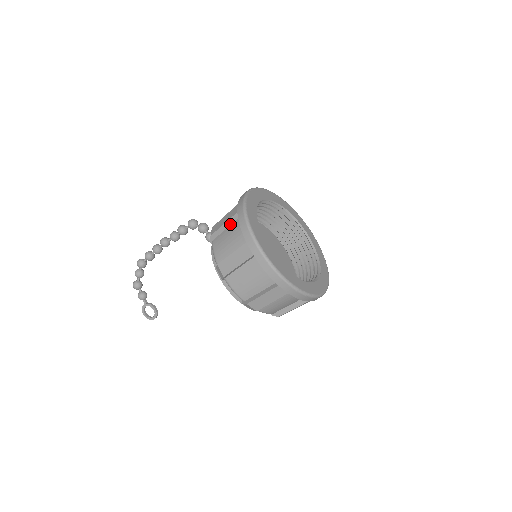
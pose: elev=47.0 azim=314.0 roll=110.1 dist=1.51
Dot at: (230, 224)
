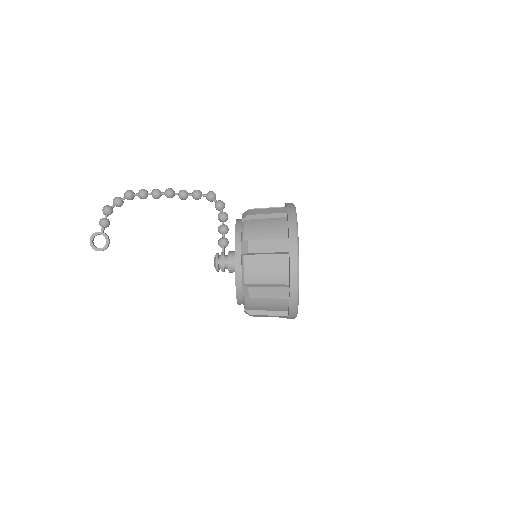
Dot at: (271, 217)
